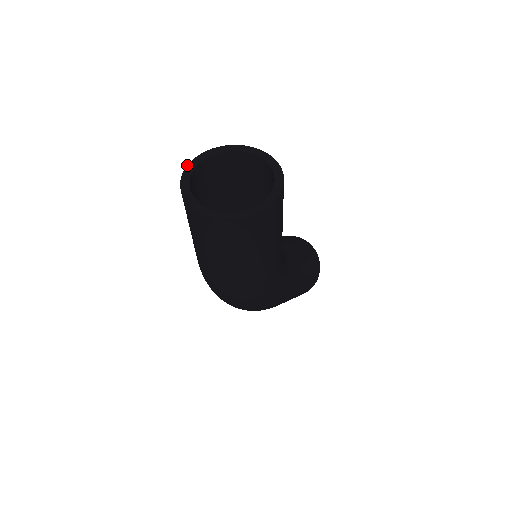
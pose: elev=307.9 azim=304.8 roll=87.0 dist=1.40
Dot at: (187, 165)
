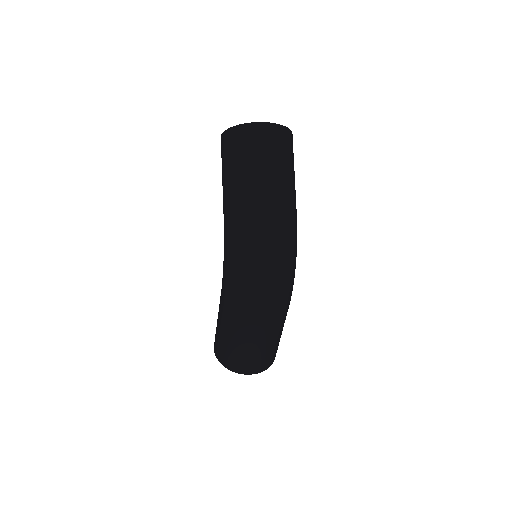
Dot at: (223, 132)
